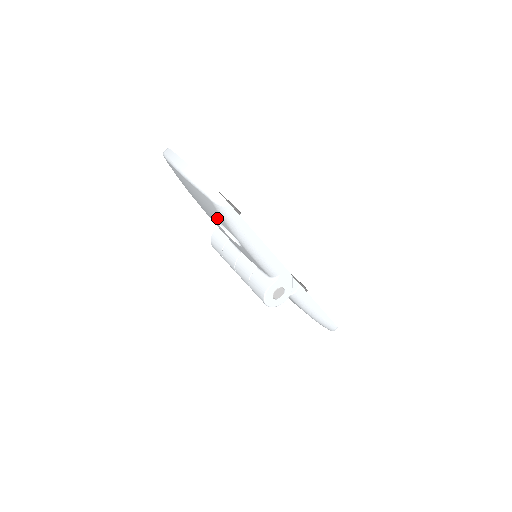
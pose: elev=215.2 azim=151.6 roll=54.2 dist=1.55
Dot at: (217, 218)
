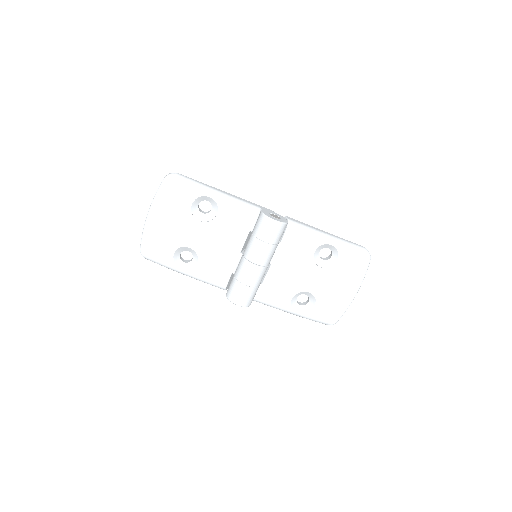
Dot at: (186, 201)
